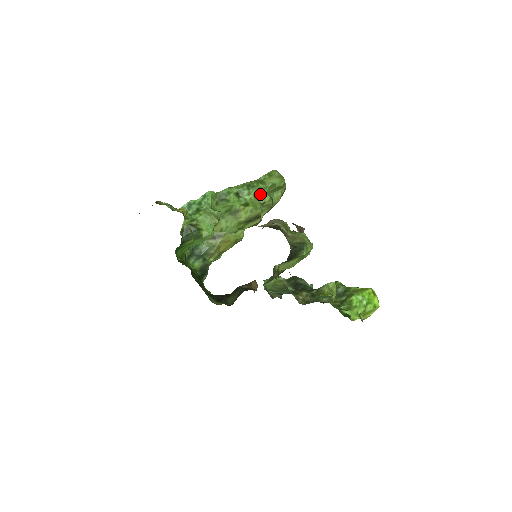
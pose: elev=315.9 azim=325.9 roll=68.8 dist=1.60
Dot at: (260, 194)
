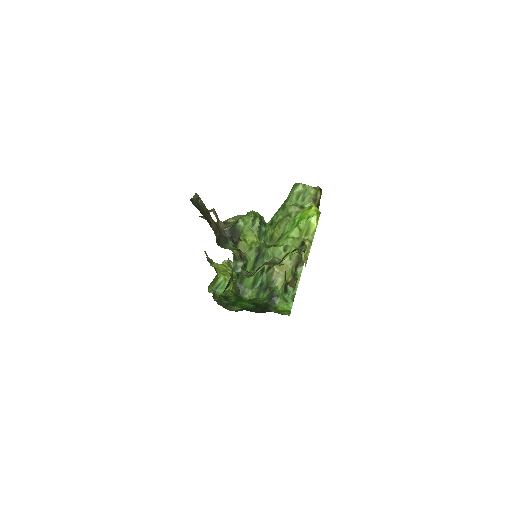
Dot at: (285, 210)
